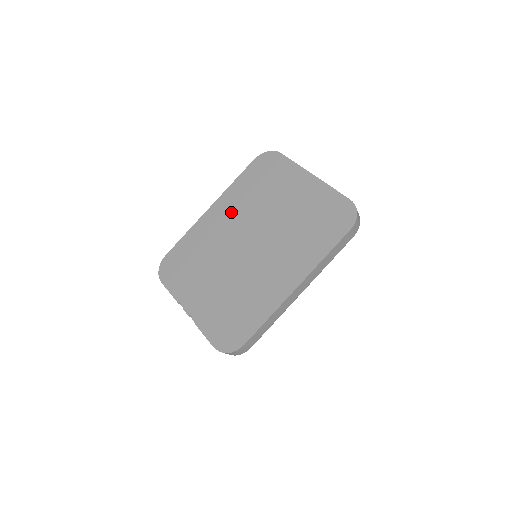
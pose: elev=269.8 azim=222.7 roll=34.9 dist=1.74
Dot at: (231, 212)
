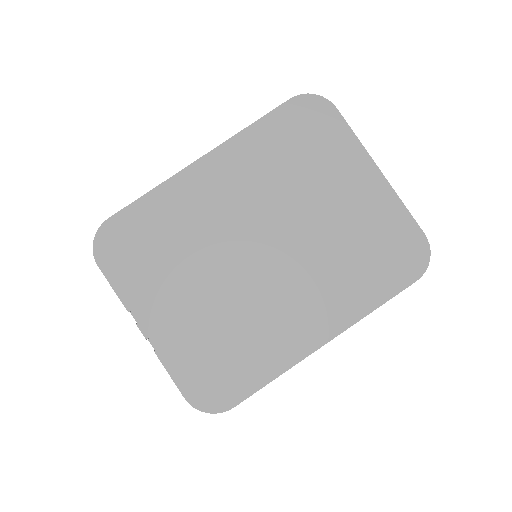
Dot at: (238, 182)
